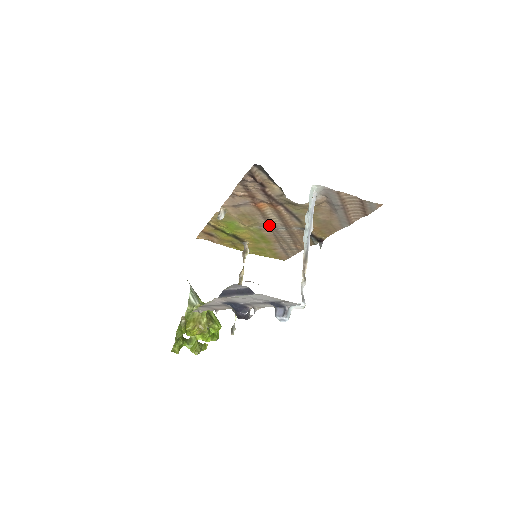
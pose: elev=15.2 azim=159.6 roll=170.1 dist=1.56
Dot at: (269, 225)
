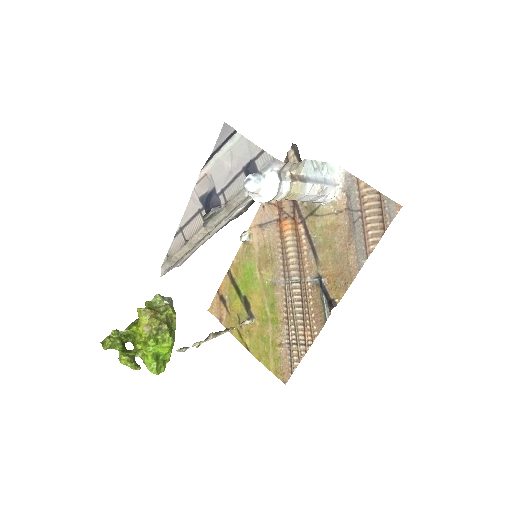
Dot at: (285, 273)
